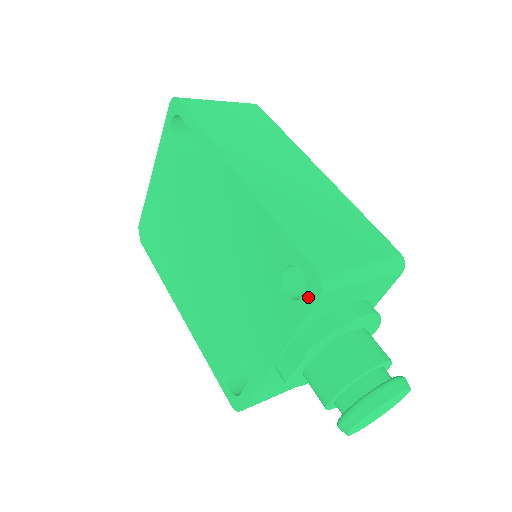
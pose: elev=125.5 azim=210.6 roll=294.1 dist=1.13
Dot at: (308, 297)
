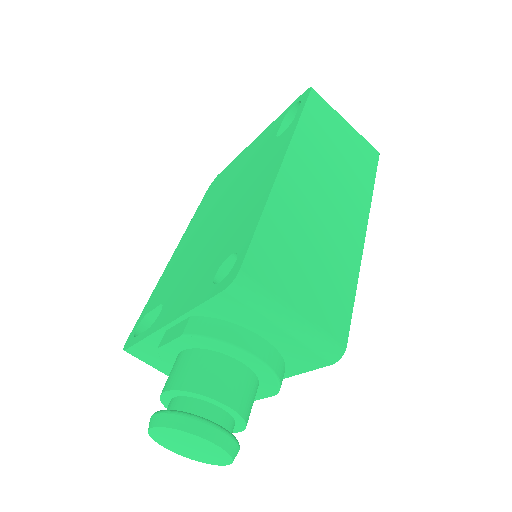
Dot at: (220, 286)
